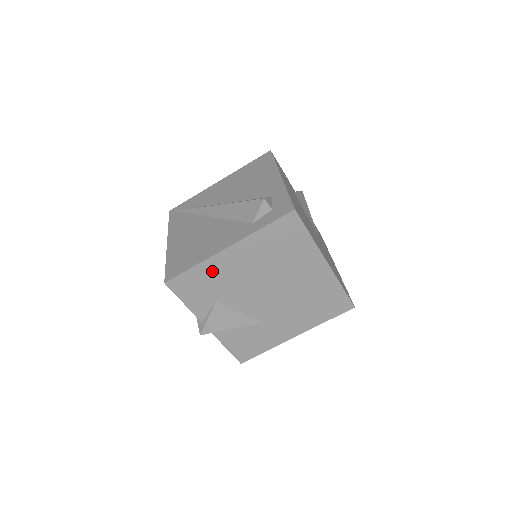
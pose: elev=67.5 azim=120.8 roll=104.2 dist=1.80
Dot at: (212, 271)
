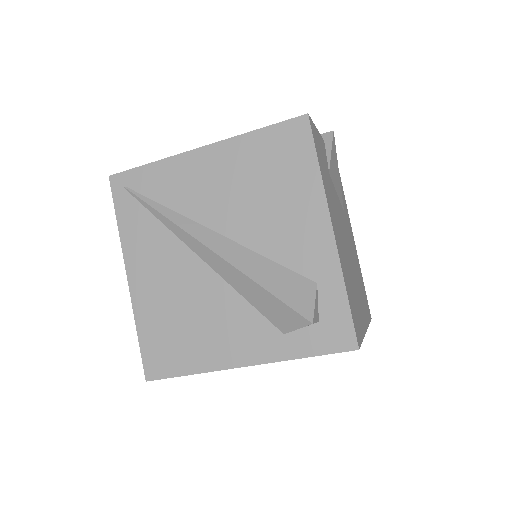
Dot at: occluded
